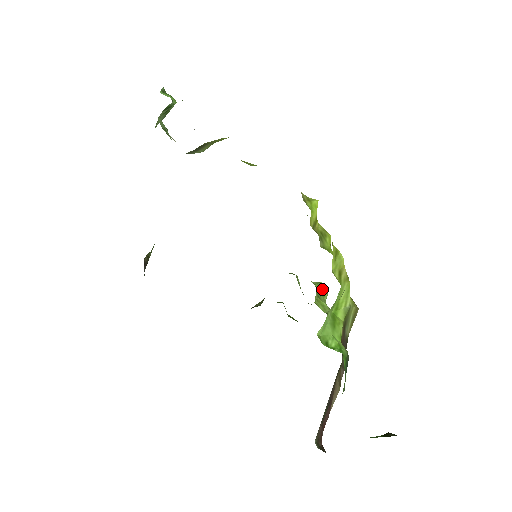
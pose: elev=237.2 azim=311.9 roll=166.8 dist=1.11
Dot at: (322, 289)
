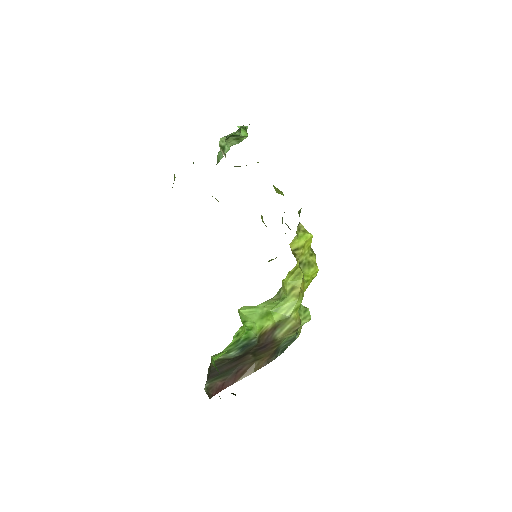
Dot at: (306, 313)
